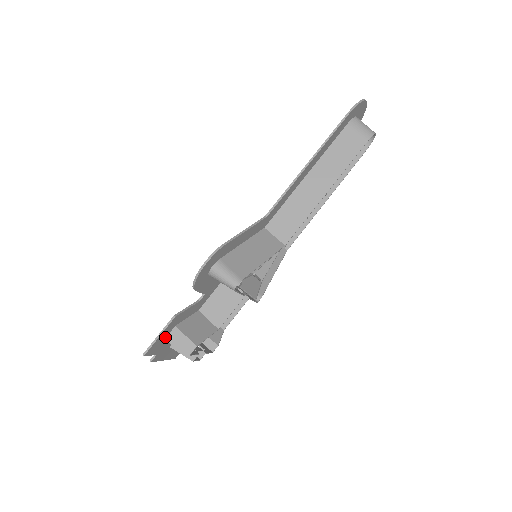
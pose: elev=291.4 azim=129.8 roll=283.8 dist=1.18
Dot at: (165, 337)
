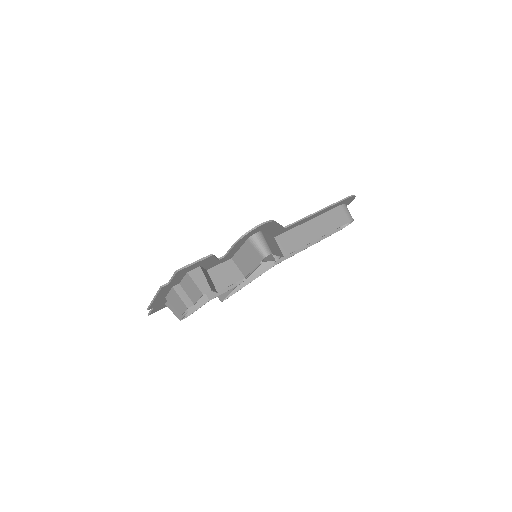
Dot at: (190, 270)
